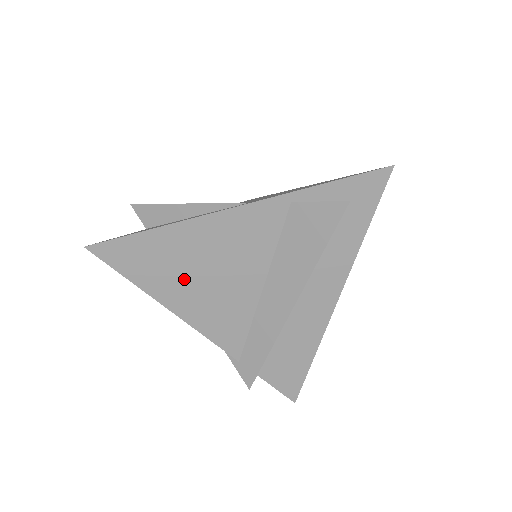
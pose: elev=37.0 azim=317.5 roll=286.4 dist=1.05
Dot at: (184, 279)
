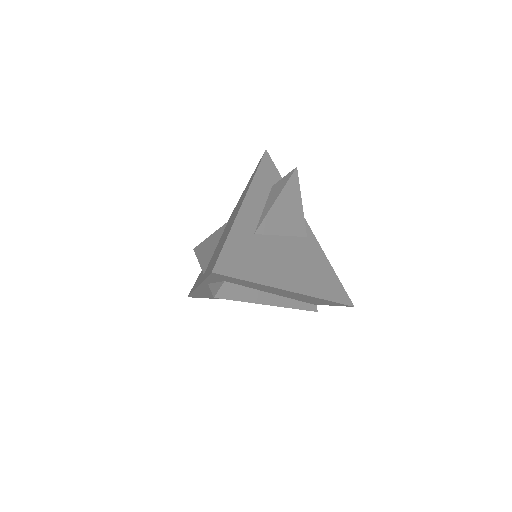
Dot at: occluded
